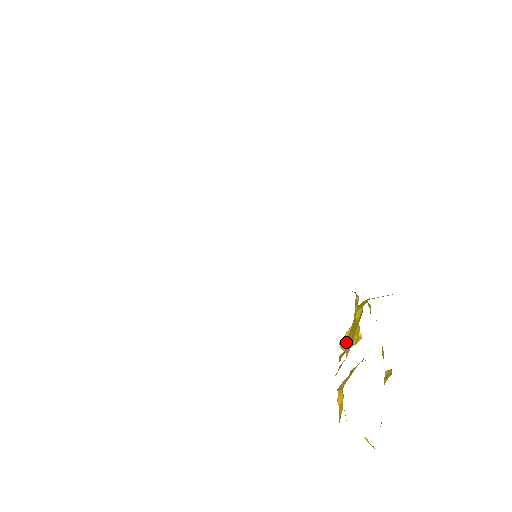
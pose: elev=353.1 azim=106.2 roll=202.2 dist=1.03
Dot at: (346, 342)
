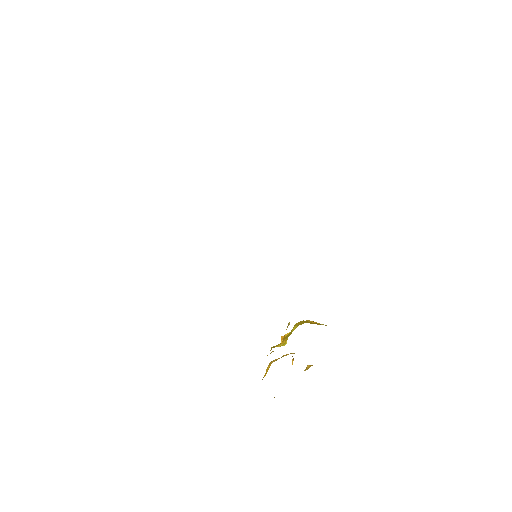
Dot at: (283, 339)
